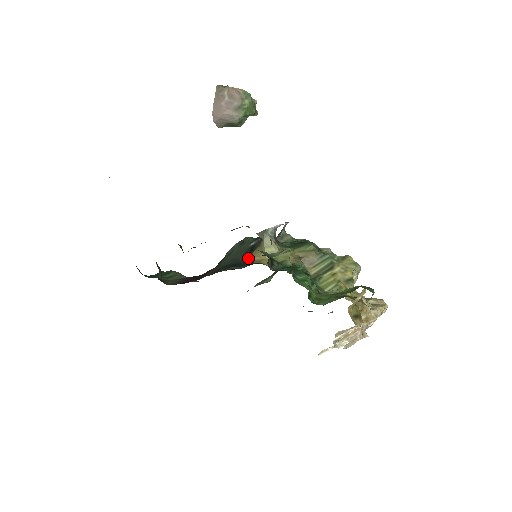
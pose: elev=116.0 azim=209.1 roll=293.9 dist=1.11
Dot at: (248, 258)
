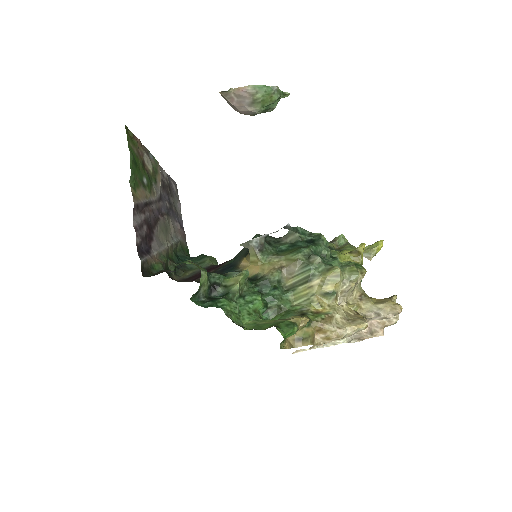
Dot at: (241, 261)
